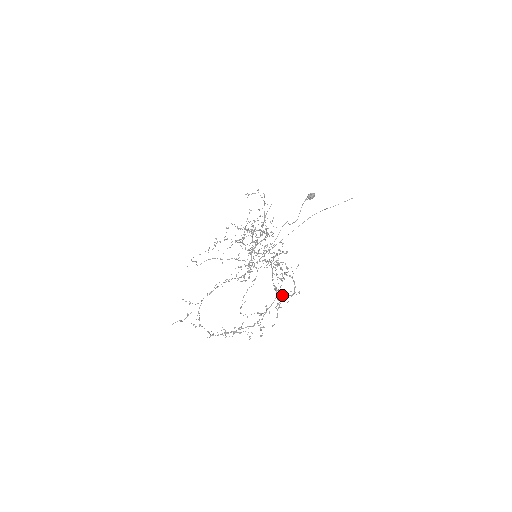
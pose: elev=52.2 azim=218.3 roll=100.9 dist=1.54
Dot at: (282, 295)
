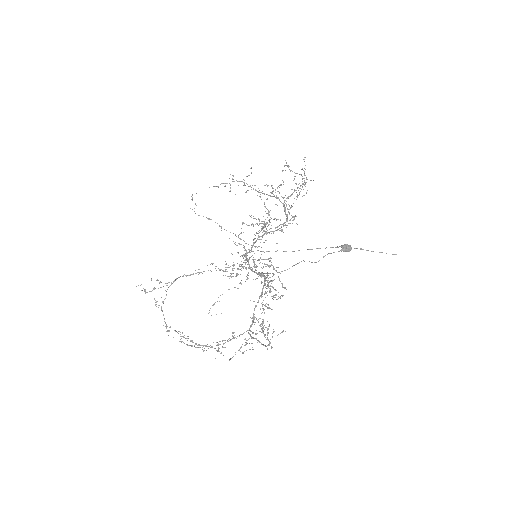
Dot at: (256, 330)
